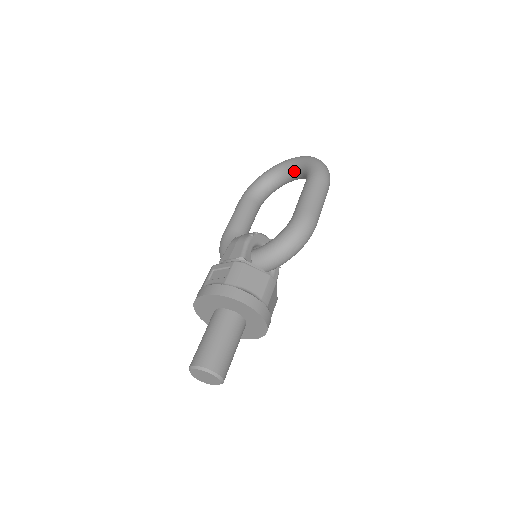
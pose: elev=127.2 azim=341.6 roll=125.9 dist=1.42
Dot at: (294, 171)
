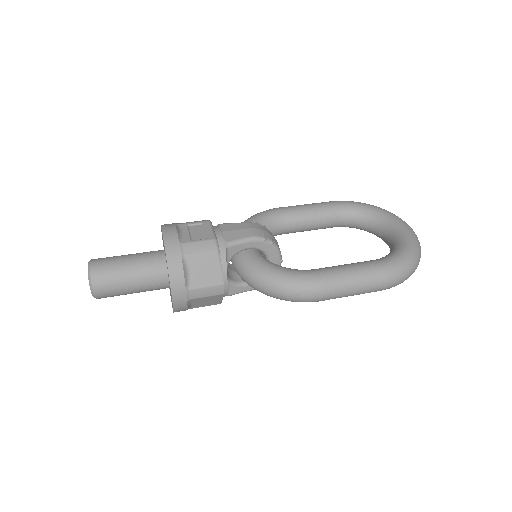
Dot at: (392, 239)
